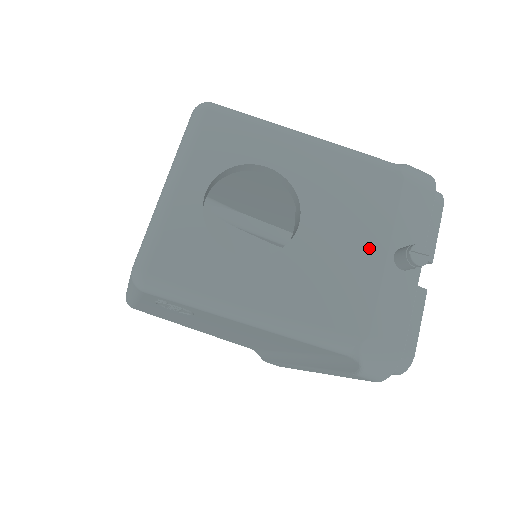
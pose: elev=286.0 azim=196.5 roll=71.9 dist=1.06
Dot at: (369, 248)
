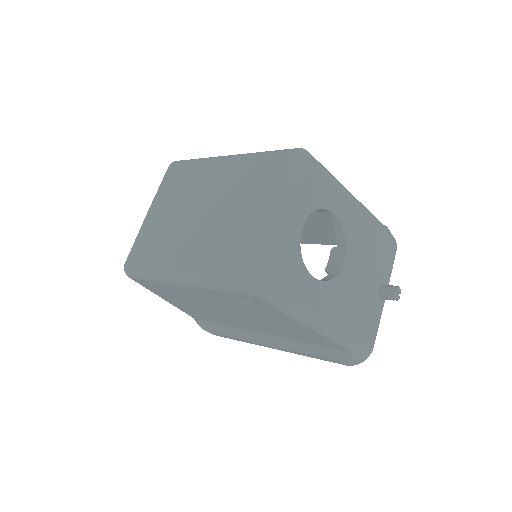
Dot at: (371, 283)
